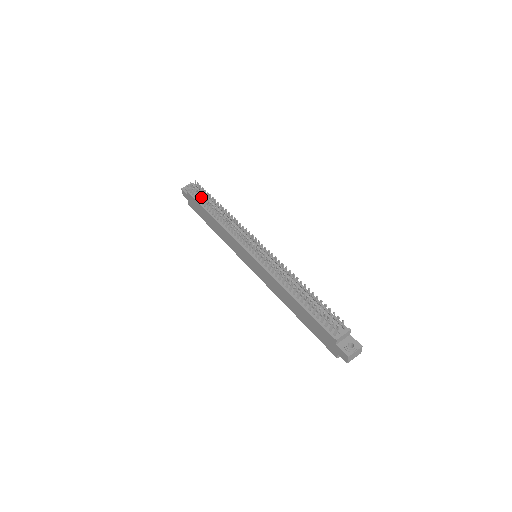
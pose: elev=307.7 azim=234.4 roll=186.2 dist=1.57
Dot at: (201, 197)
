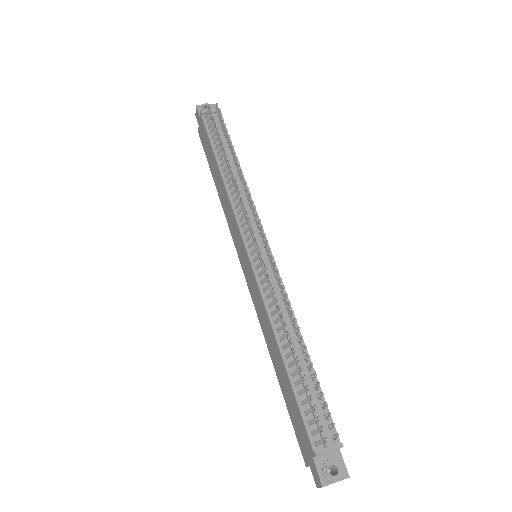
Dot at: (216, 133)
